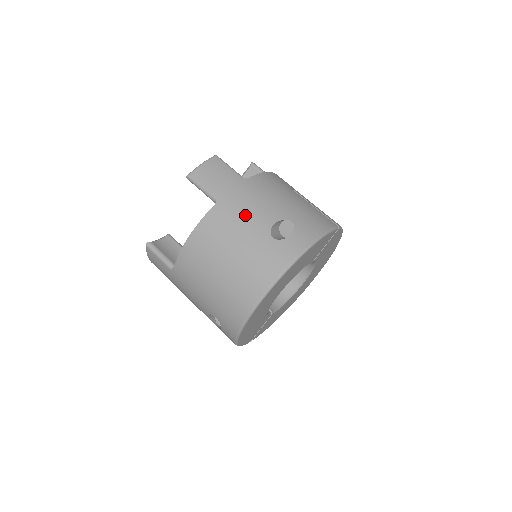
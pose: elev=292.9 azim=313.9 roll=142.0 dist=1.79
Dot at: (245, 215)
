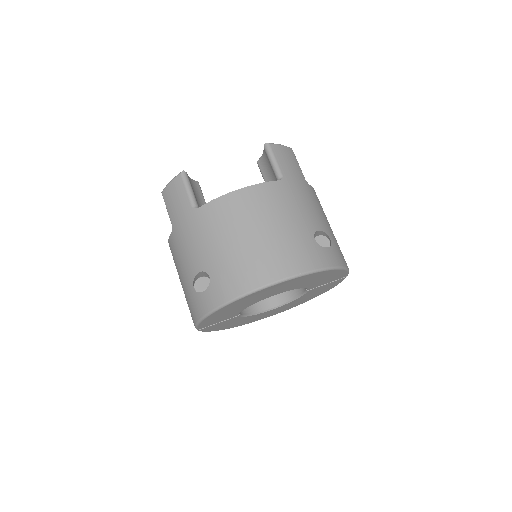
Dot at: (300, 206)
